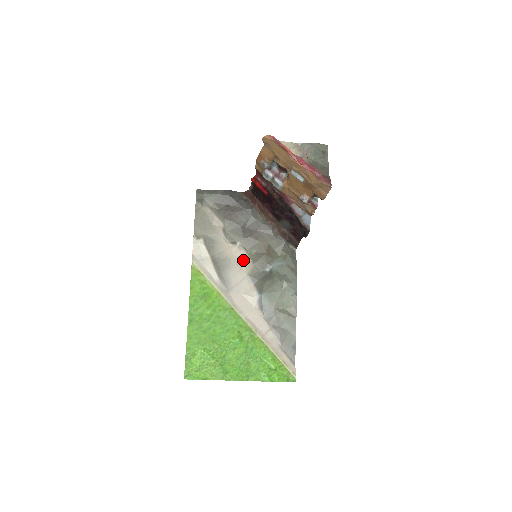
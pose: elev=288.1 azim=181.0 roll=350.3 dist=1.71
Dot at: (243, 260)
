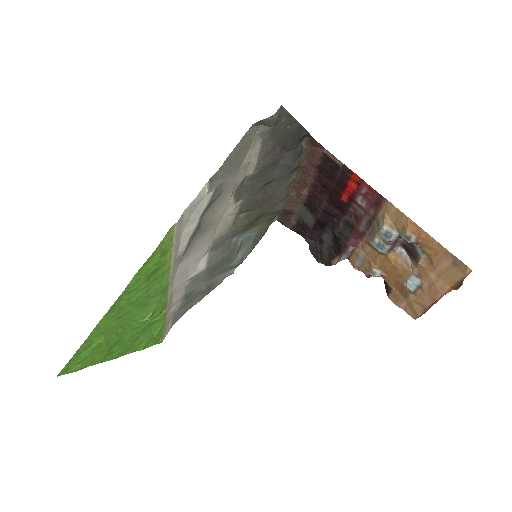
Dot at: (225, 224)
